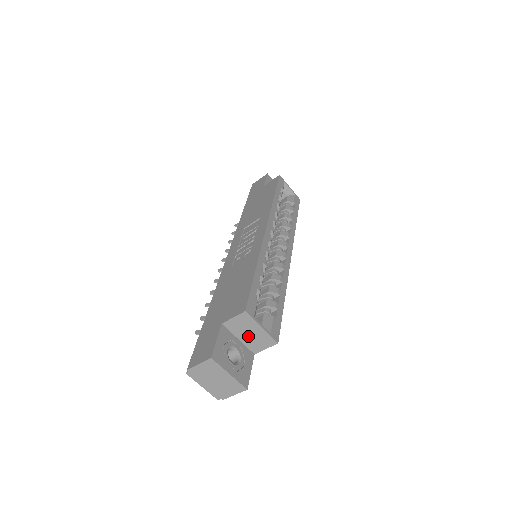
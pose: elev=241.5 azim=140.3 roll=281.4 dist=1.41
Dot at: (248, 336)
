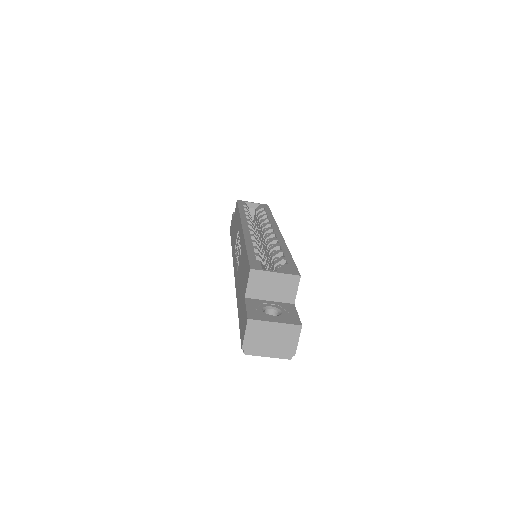
Dot at: (273, 291)
